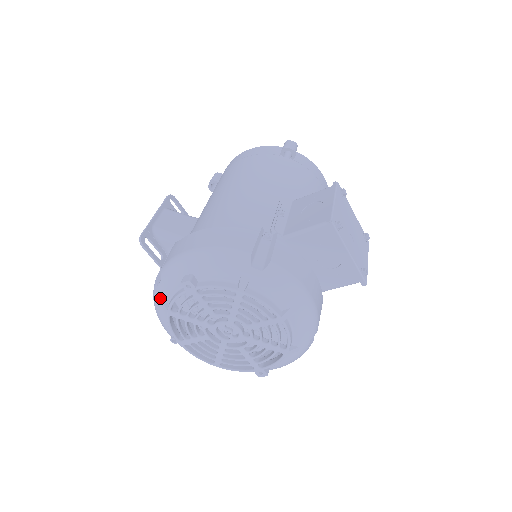
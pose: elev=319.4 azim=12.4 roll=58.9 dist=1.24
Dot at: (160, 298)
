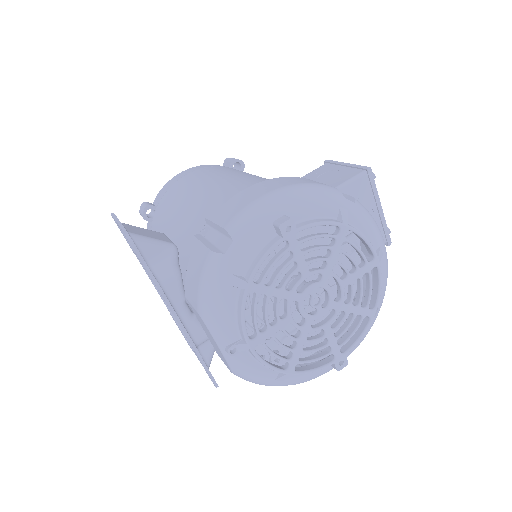
Dot at: (230, 271)
